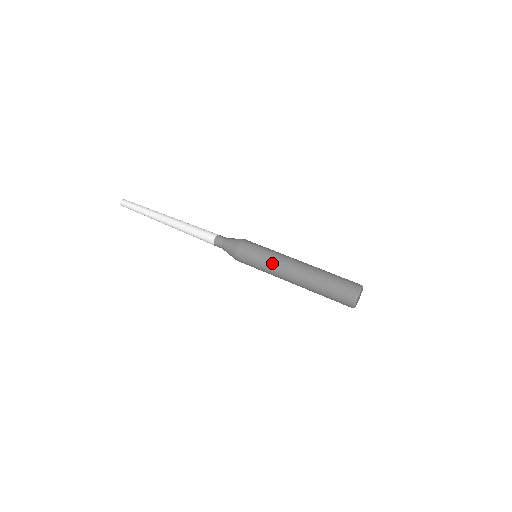
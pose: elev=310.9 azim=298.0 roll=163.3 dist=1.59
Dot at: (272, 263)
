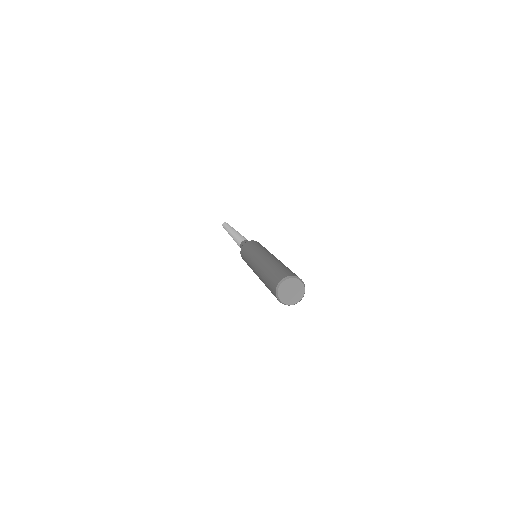
Dot at: (250, 257)
